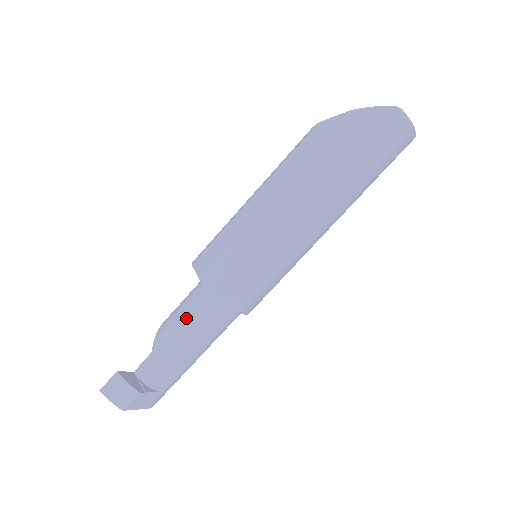
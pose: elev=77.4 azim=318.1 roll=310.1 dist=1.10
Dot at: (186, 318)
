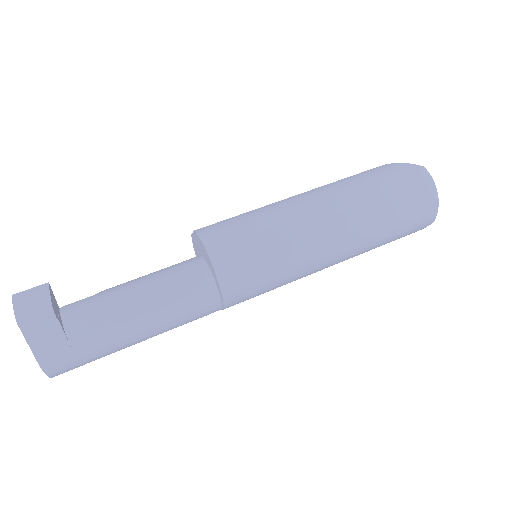
Dot at: (155, 274)
